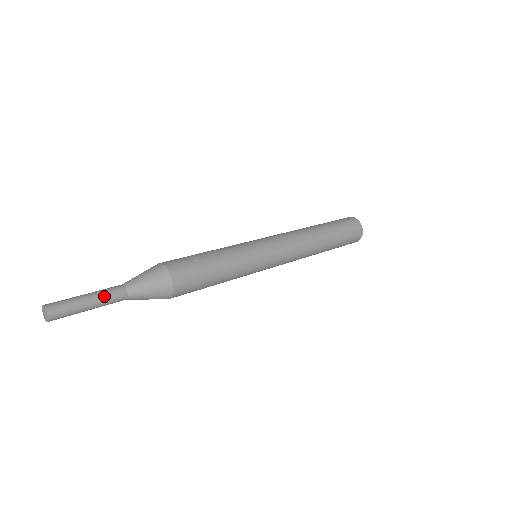
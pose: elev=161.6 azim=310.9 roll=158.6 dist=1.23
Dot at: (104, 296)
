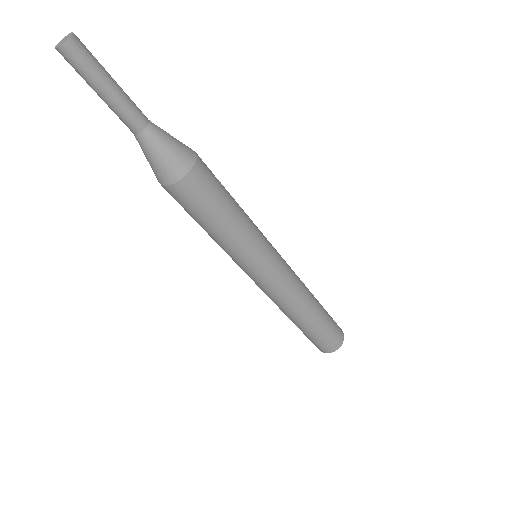
Dot at: (128, 99)
